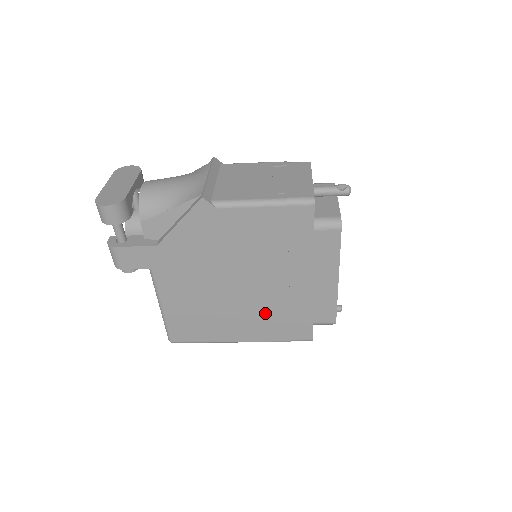
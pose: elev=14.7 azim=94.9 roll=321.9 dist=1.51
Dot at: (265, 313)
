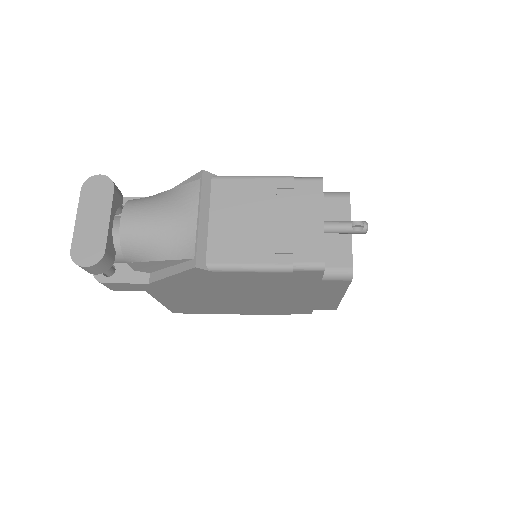
Dot at: (266, 307)
